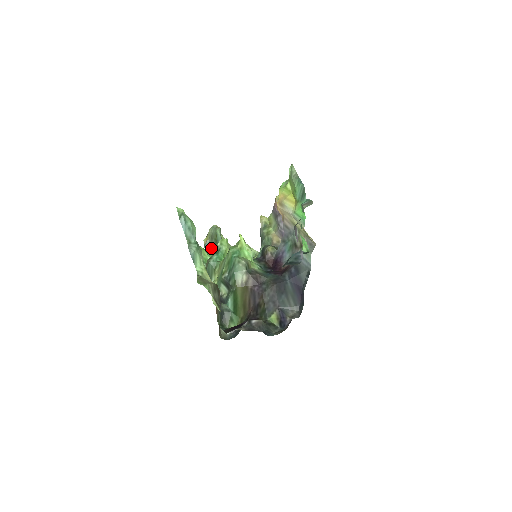
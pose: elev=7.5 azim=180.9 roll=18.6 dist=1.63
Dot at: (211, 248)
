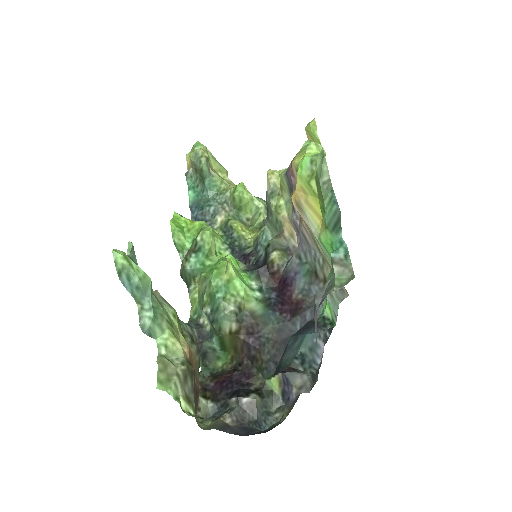
Dot at: (196, 184)
